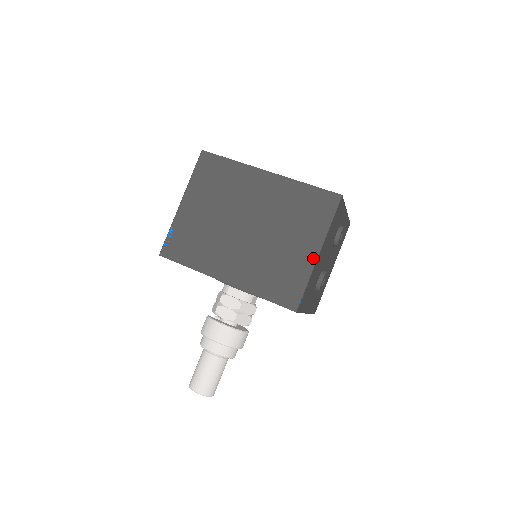
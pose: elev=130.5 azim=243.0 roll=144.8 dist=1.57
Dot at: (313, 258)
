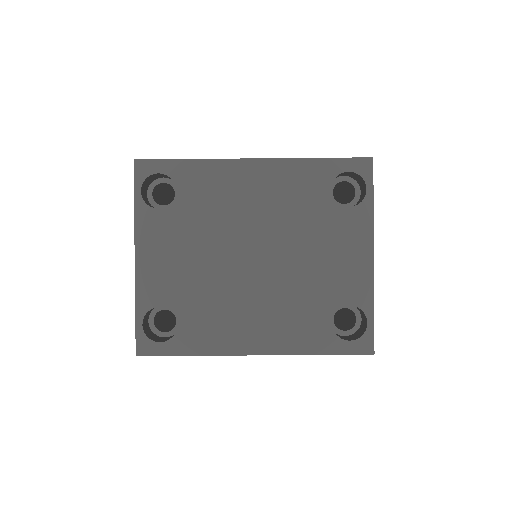
Dot at: occluded
